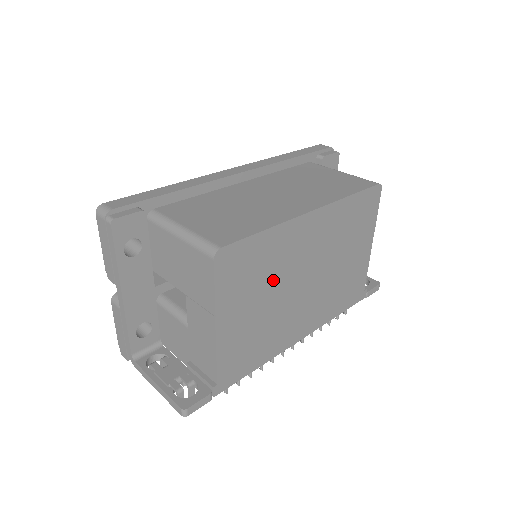
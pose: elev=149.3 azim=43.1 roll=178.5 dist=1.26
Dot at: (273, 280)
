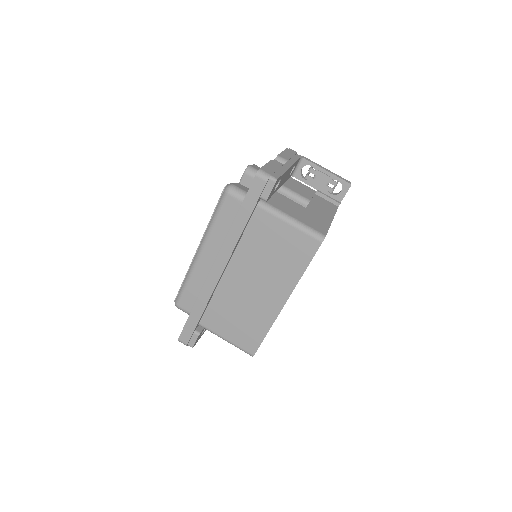
Dot at: occluded
